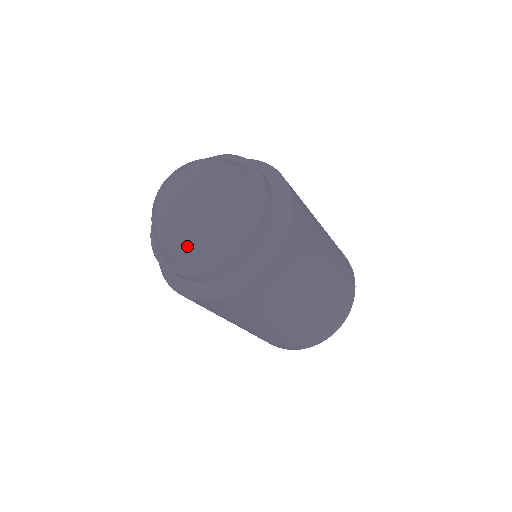
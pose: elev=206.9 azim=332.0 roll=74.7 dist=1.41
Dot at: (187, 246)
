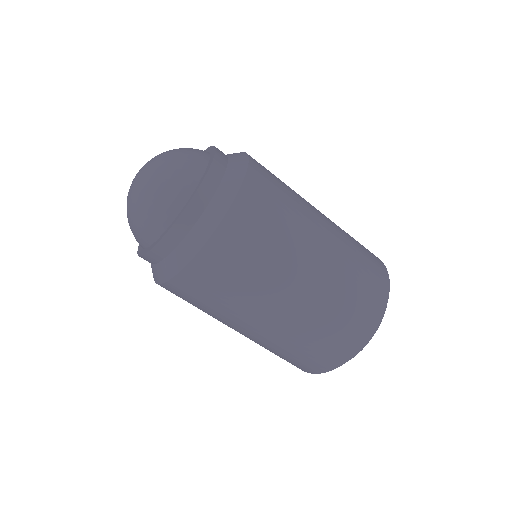
Dot at: (176, 170)
